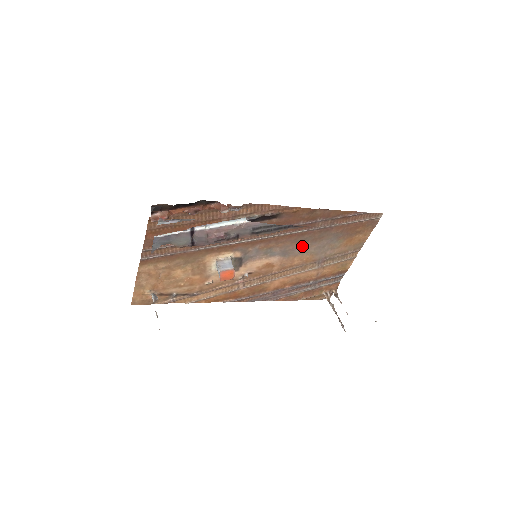
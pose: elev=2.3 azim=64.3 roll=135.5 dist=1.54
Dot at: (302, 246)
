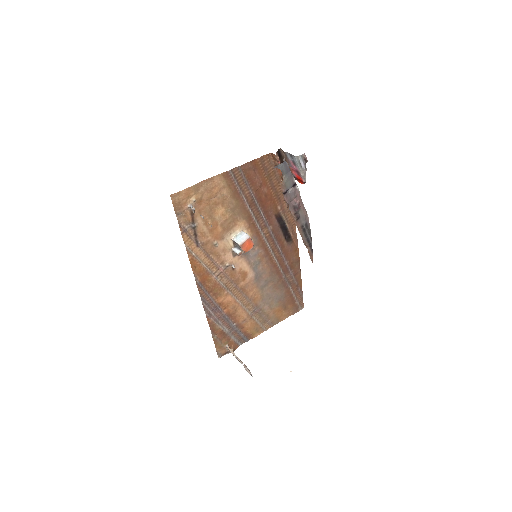
Dot at: (267, 283)
